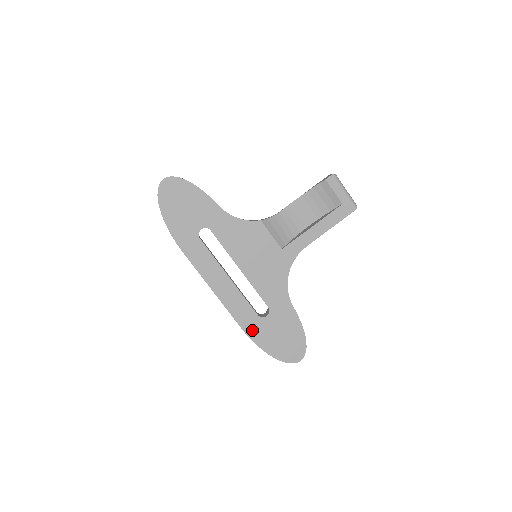
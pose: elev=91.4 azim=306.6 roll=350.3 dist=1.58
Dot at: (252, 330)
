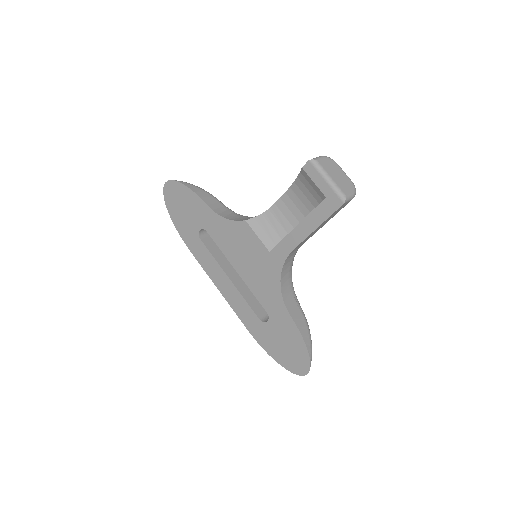
Dot at: (257, 333)
